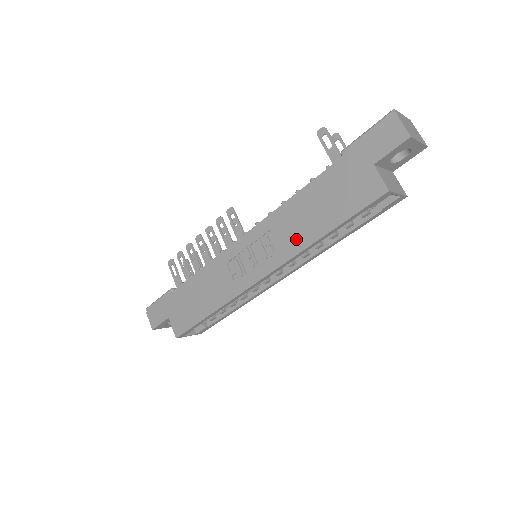
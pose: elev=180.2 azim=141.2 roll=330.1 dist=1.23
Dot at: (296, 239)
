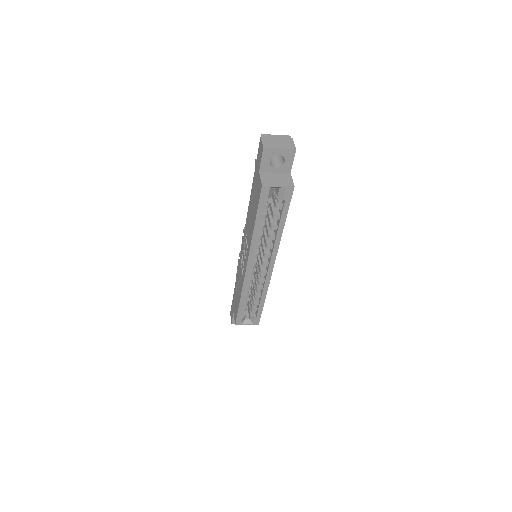
Dot at: (250, 235)
